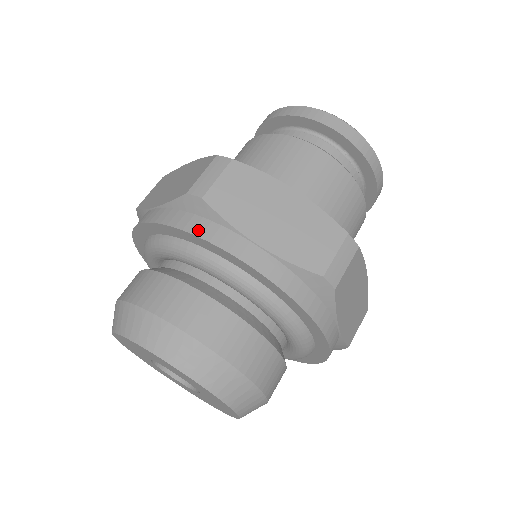
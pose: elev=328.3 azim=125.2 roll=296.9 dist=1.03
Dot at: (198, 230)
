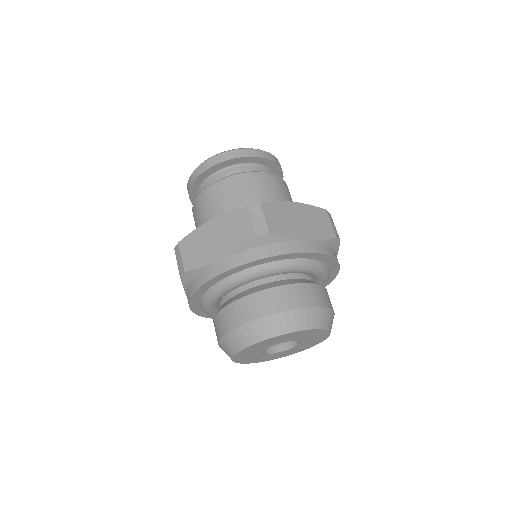
Dot at: (276, 252)
